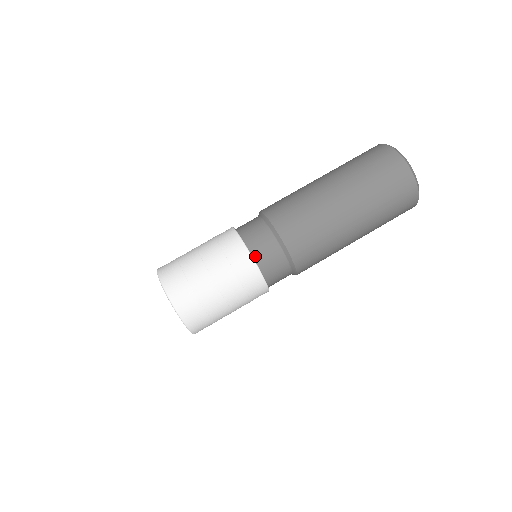
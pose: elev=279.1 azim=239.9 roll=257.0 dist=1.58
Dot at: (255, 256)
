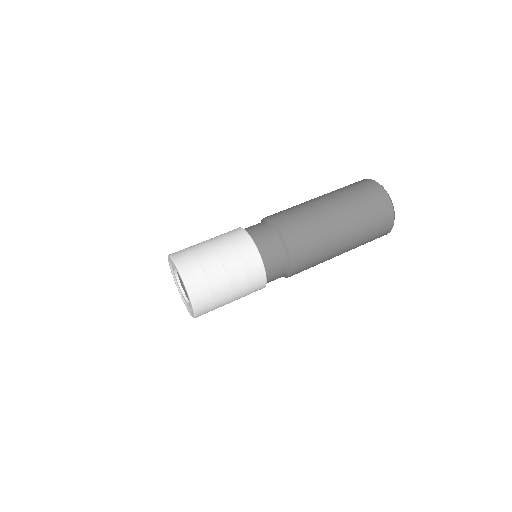
Dot at: (250, 234)
